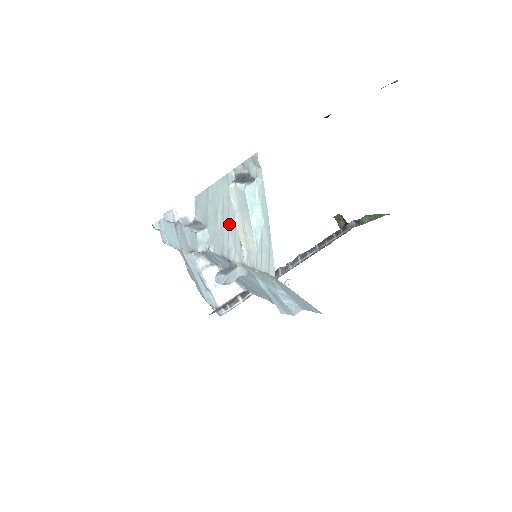
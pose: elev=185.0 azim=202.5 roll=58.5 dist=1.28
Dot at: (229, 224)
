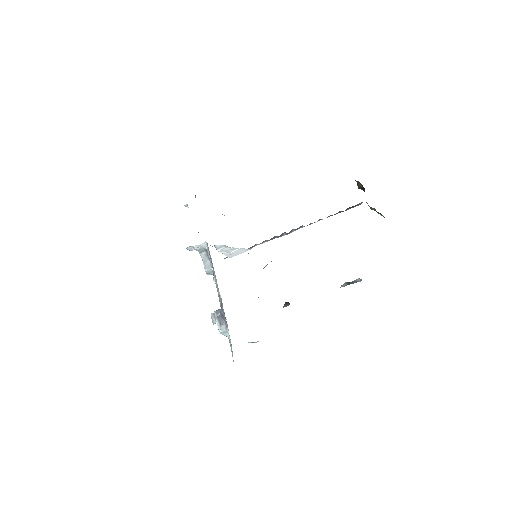
Dot at: (220, 300)
